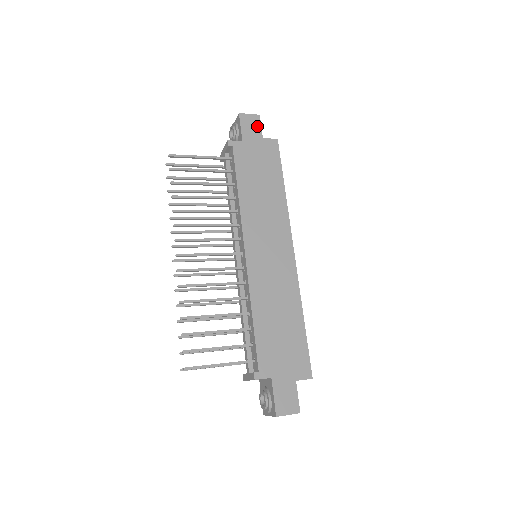
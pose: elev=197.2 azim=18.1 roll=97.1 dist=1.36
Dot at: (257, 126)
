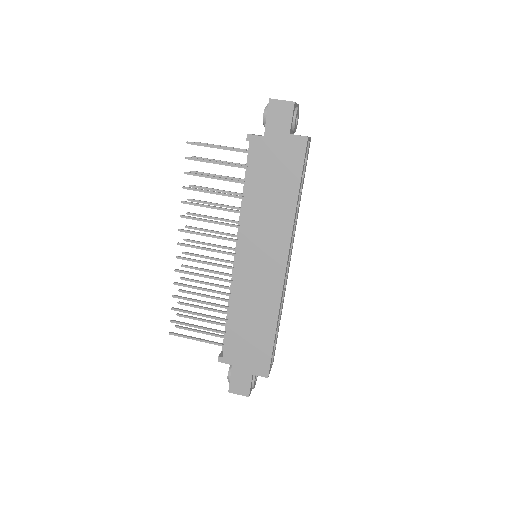
Dot at: (287, 117)
